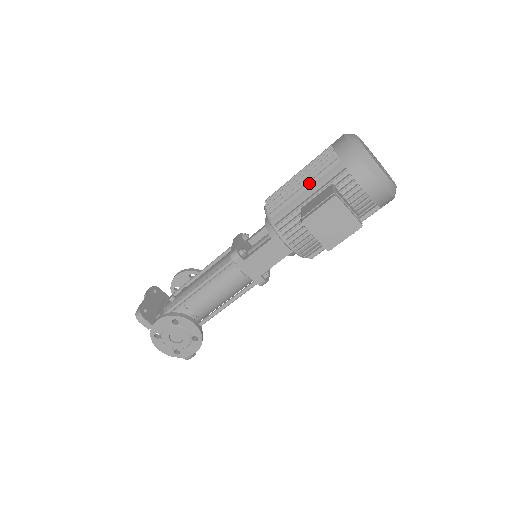
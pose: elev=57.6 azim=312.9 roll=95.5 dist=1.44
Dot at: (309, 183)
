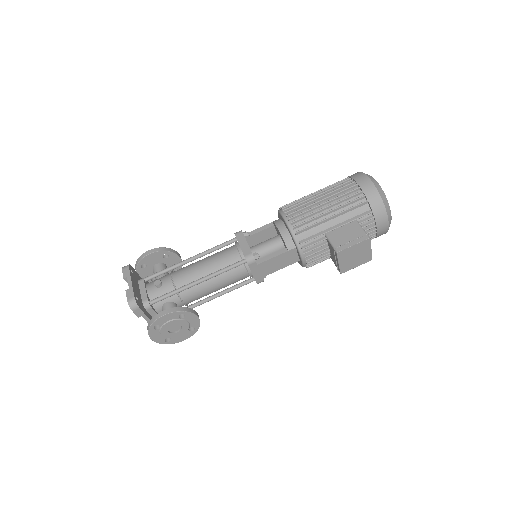
Dot at: (338, 214)
